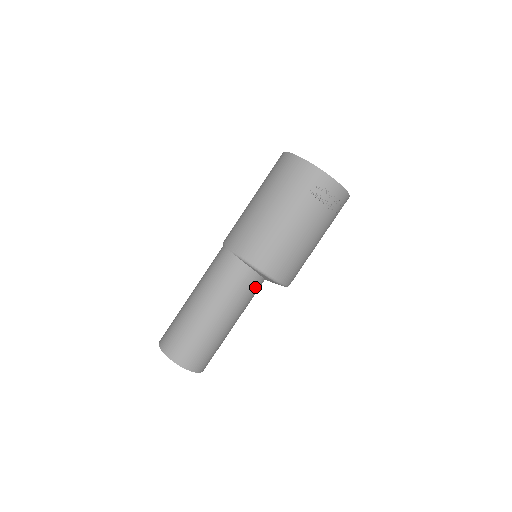
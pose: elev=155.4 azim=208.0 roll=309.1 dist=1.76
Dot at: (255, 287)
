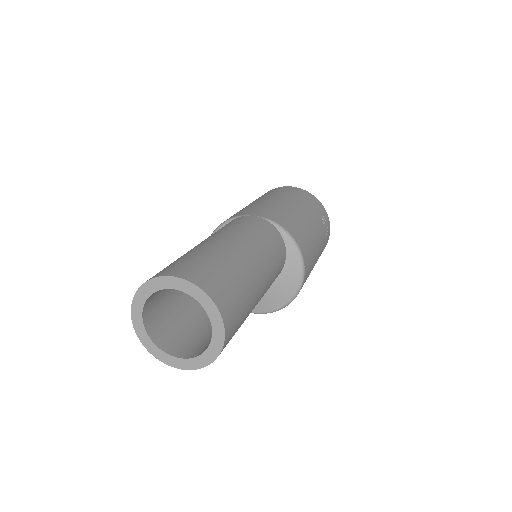
Dot at: (278, 274)
